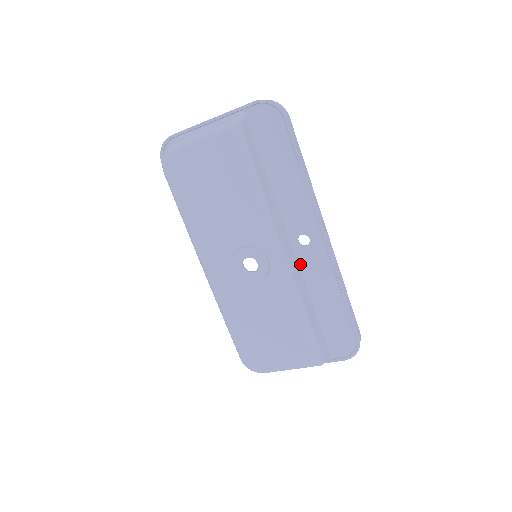
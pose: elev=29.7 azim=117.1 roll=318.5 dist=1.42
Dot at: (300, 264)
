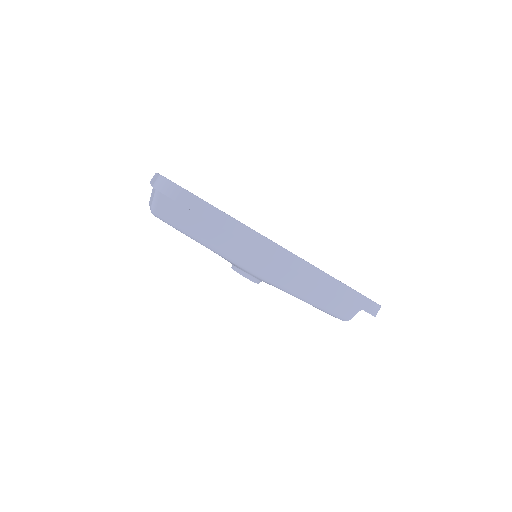
Dot at: occluded
